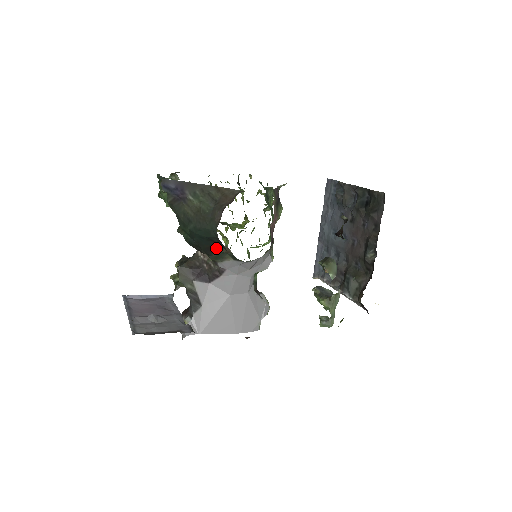
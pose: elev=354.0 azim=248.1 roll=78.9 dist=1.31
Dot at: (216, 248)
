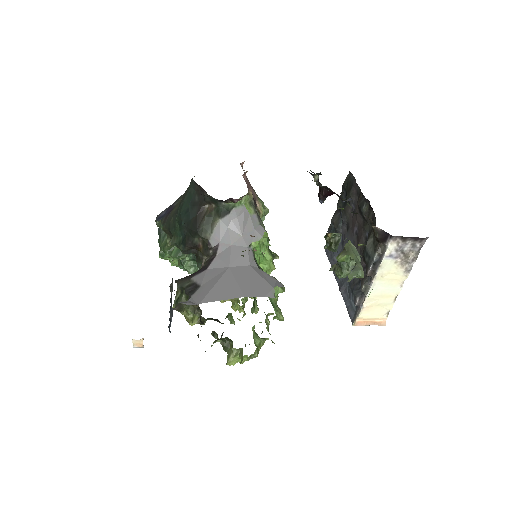
Dot at: (201, 215)
